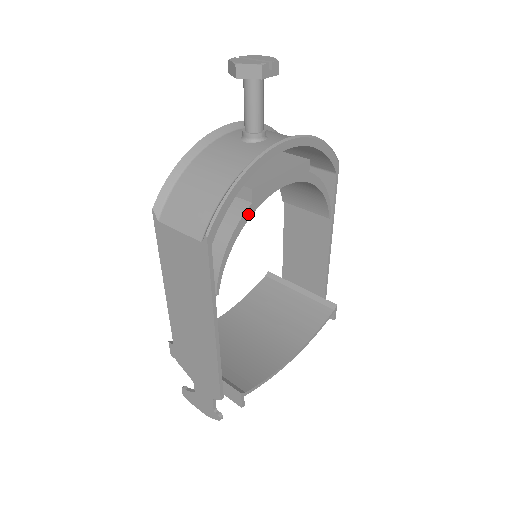
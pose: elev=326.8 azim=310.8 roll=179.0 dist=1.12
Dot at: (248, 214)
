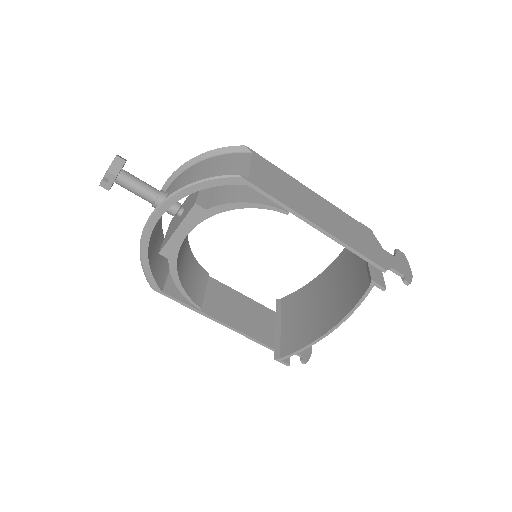
Dot at: (173, 265)
